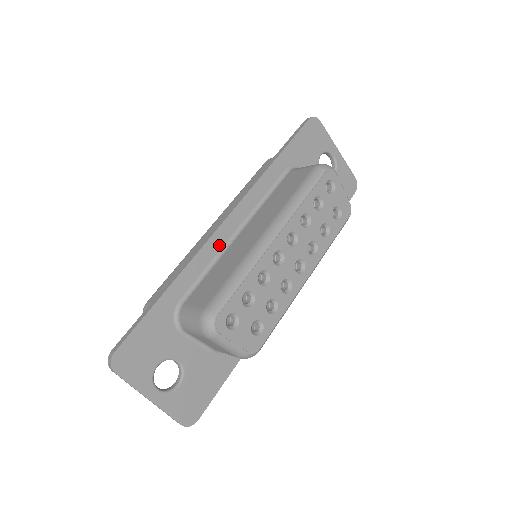
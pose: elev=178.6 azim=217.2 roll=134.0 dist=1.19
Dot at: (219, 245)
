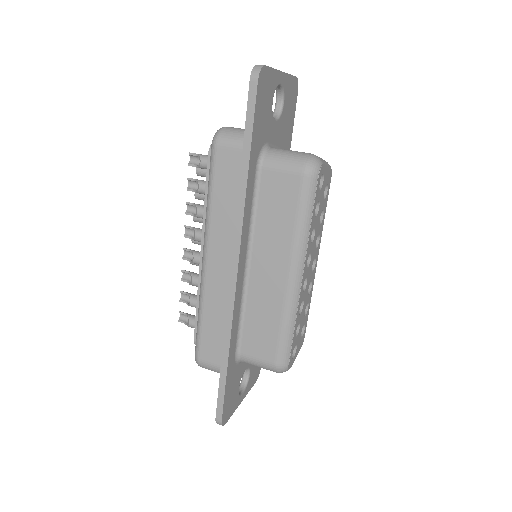
Dot at: (240, 293)
